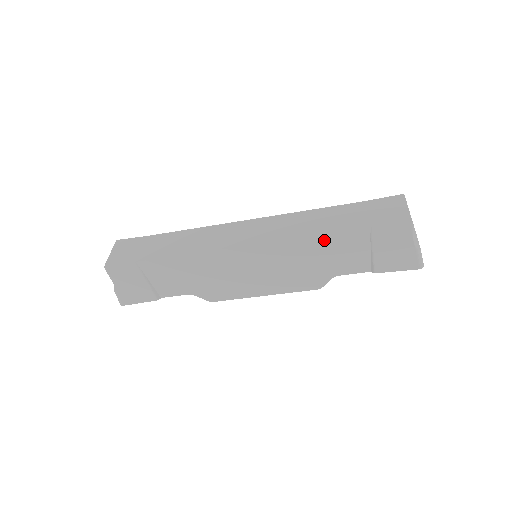
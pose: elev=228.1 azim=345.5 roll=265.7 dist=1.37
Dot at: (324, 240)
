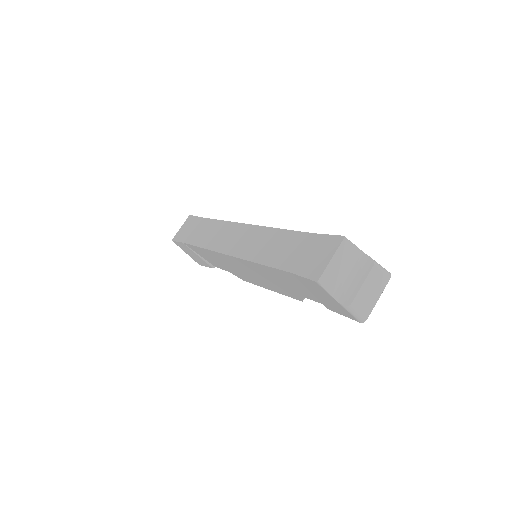
Dot at: (268, 269)
